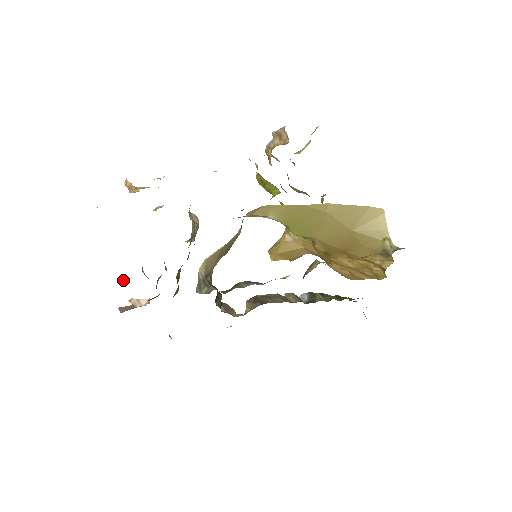
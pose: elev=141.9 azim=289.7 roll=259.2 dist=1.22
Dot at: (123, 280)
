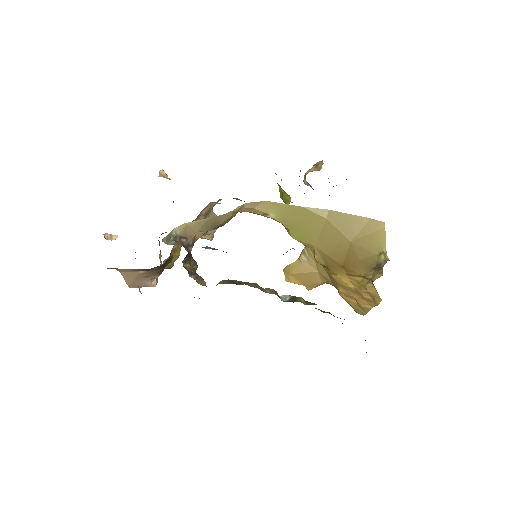
Dot at: occluded
